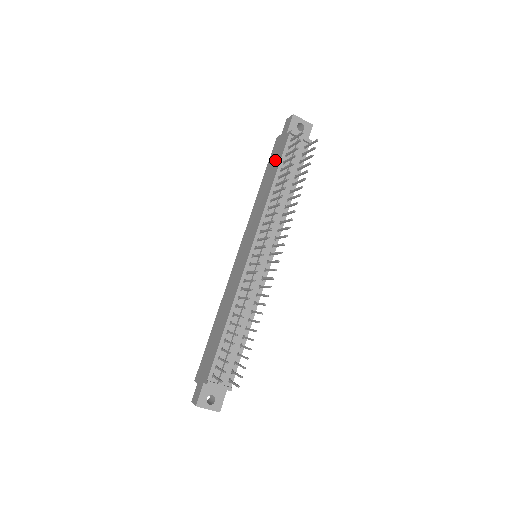
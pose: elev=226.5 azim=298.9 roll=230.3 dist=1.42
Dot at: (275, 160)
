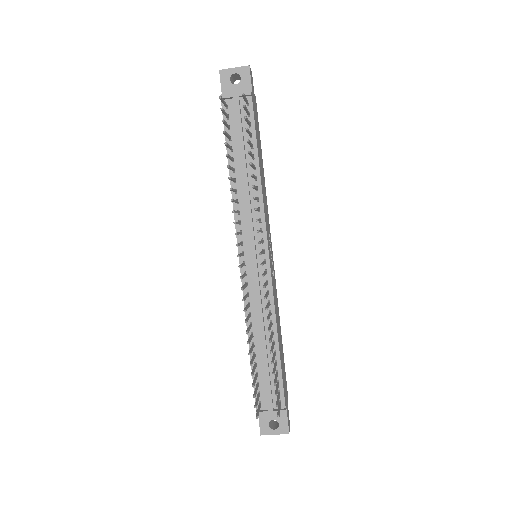
Dot at: occluded
